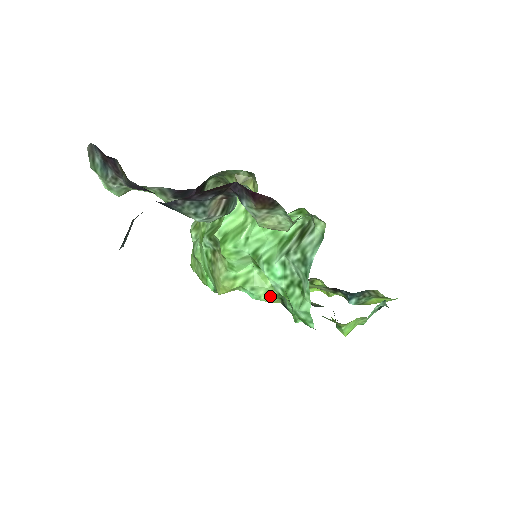
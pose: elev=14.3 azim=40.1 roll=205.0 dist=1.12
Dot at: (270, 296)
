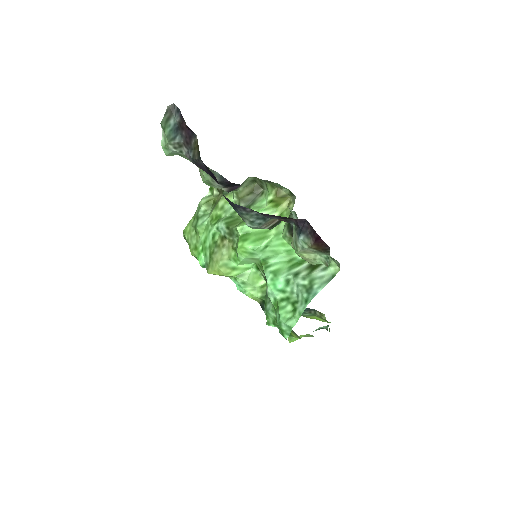
Dot at: (255, 294)
